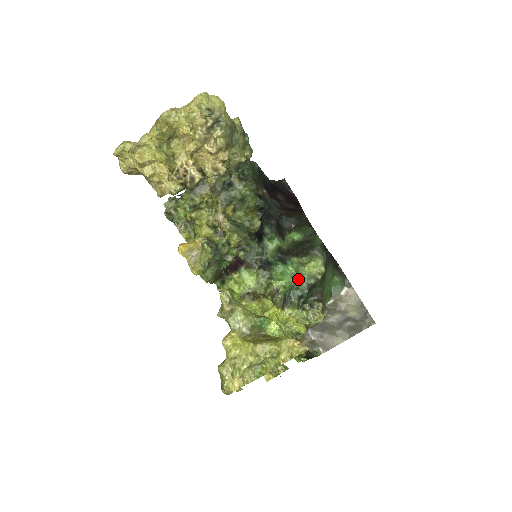
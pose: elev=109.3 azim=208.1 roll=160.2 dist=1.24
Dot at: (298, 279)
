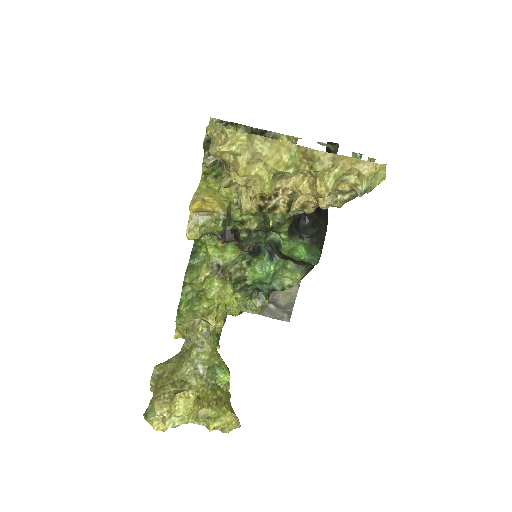
Dot at: (270, 282)
